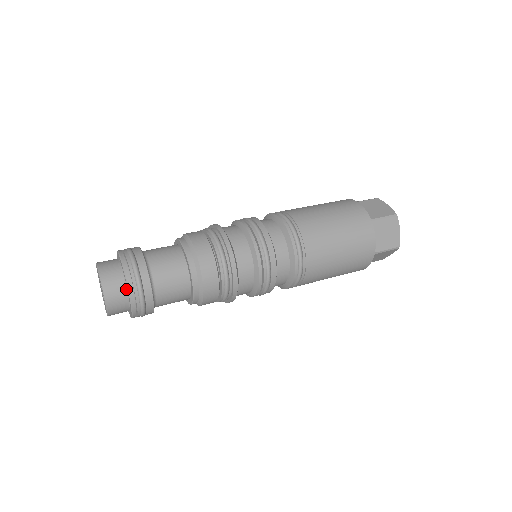
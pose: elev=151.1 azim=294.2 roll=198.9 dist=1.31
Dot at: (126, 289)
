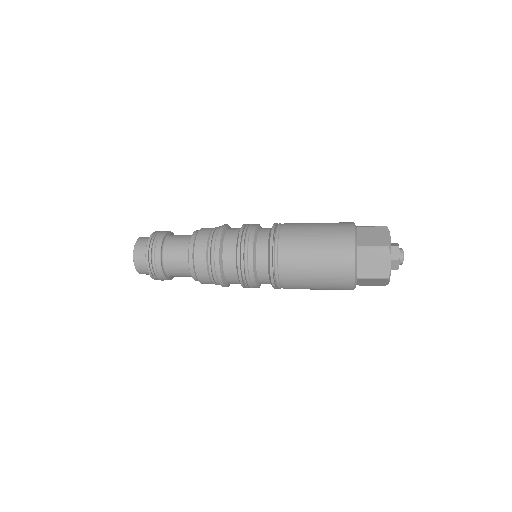
Dot at: occluded
